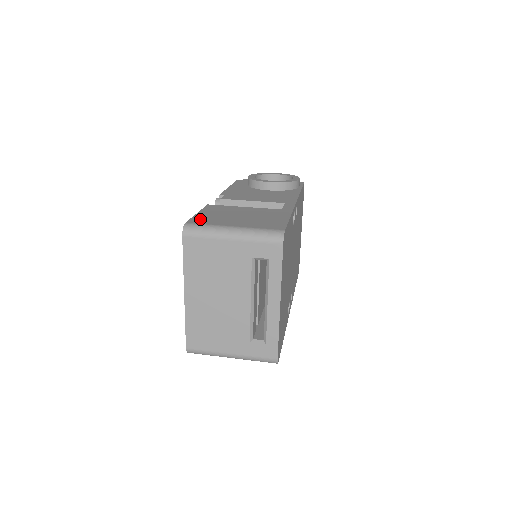
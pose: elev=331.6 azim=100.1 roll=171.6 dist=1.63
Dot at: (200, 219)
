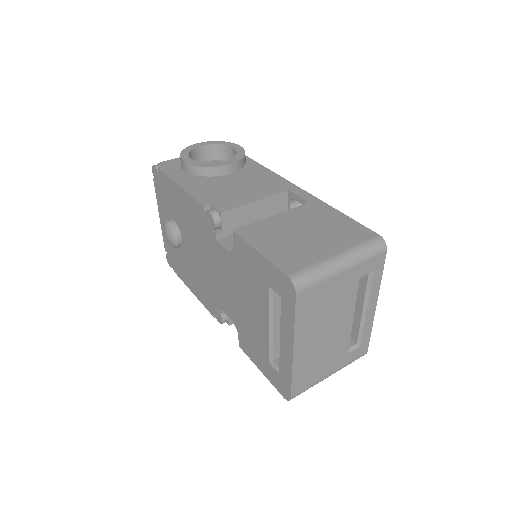
Dot at: (286, 261)
